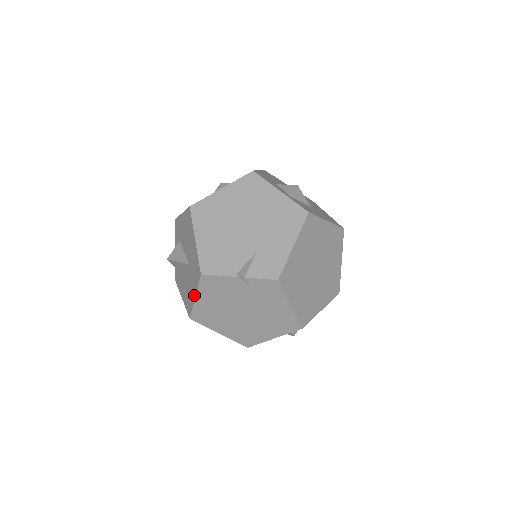
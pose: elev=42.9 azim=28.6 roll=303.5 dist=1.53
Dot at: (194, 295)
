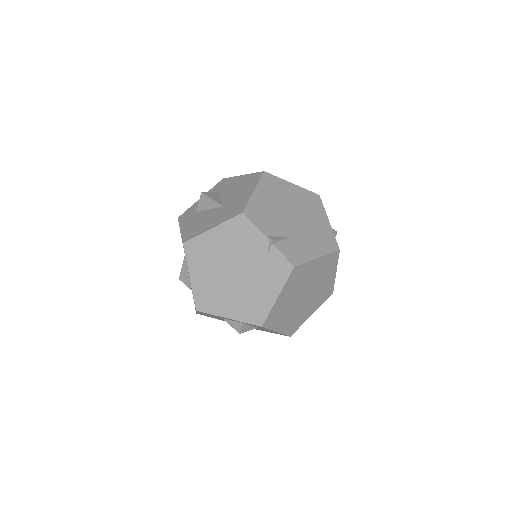
Dot at: (213, 226)
